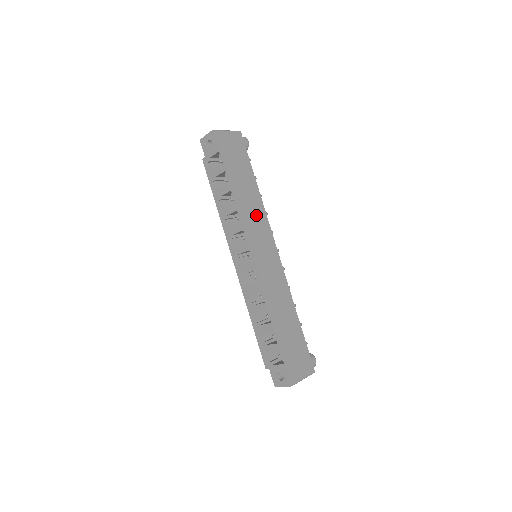
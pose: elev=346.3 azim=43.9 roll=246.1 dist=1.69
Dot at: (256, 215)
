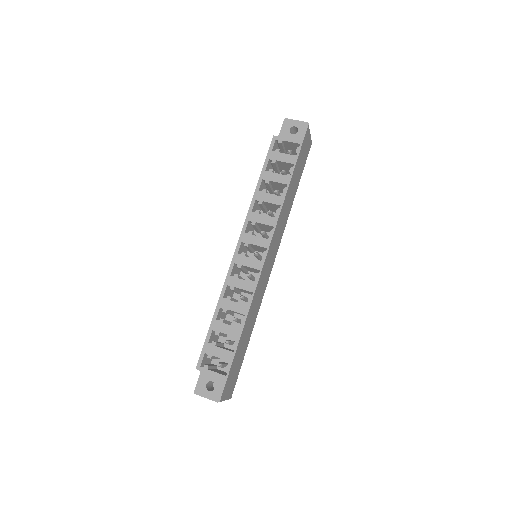
Dot at: (283, 221)
